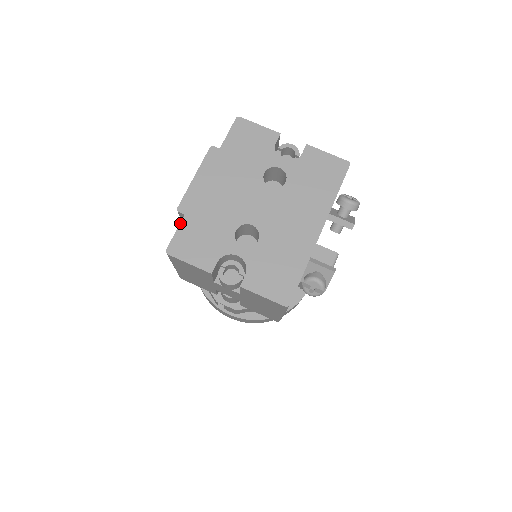
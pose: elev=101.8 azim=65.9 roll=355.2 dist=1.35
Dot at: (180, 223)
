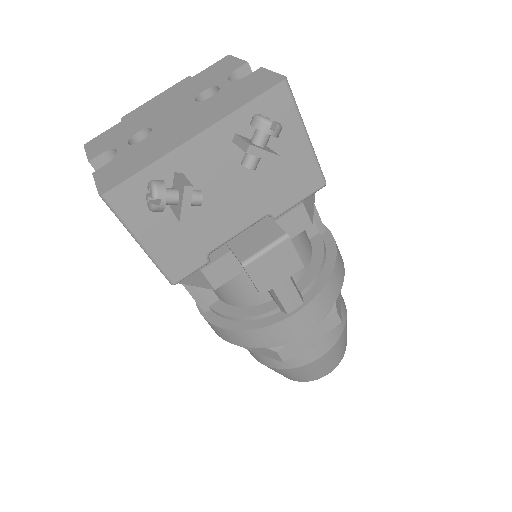
Dot at: (113, 126)
